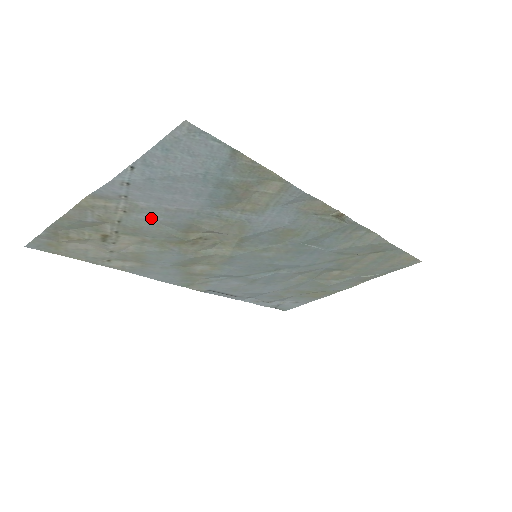
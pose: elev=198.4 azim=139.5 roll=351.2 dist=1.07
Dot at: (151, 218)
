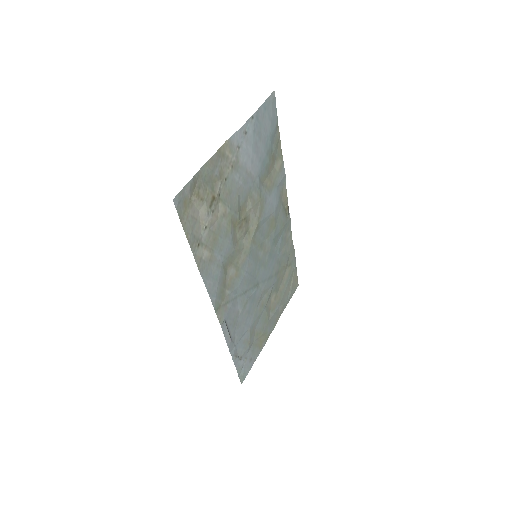
Dot at: (238, 181)
